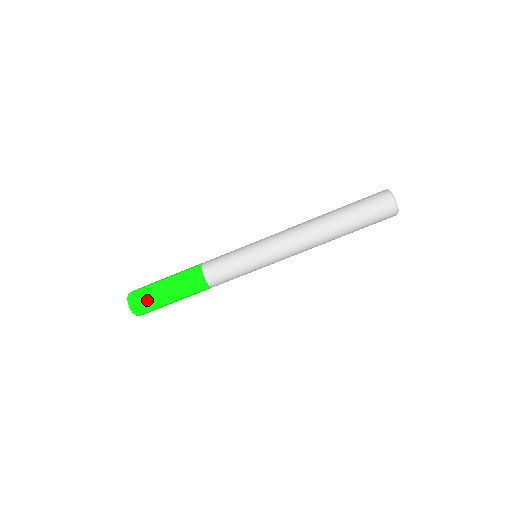
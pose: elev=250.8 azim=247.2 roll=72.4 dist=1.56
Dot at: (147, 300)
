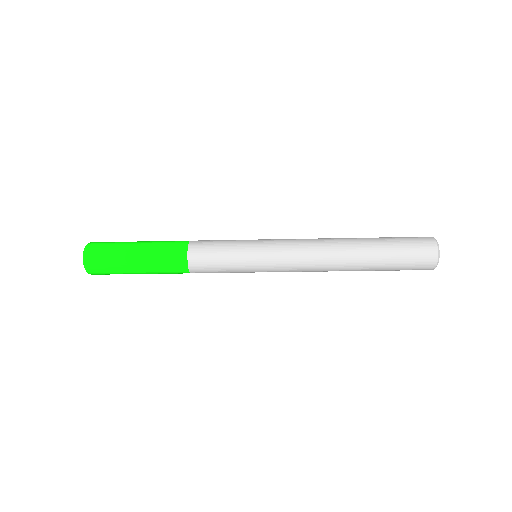
Dot at: occluded
